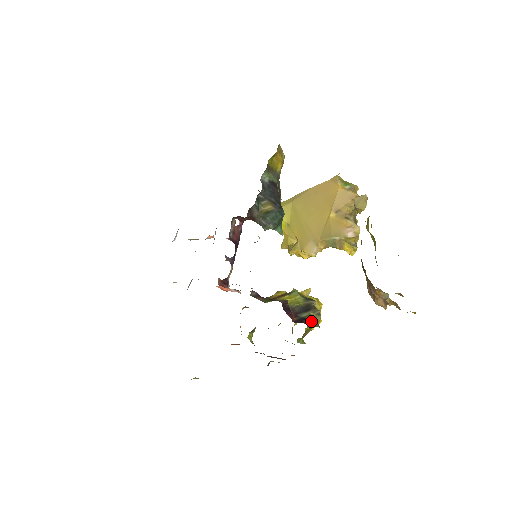
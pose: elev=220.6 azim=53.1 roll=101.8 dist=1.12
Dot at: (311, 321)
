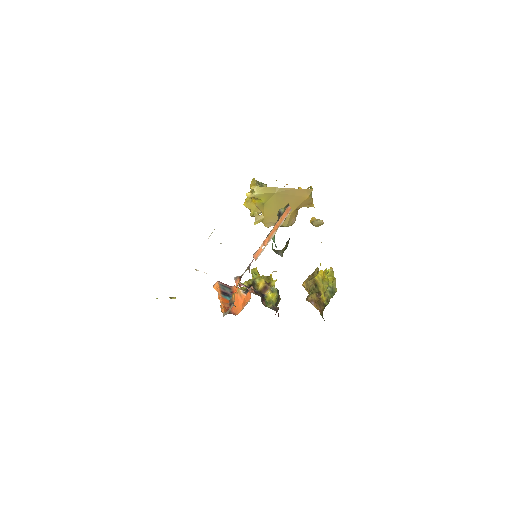
Dot at: occluded
